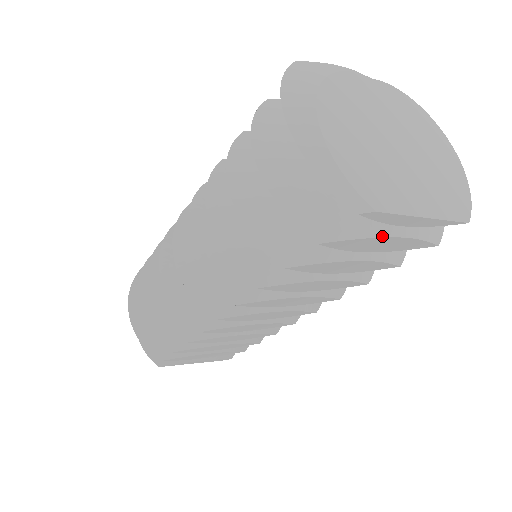
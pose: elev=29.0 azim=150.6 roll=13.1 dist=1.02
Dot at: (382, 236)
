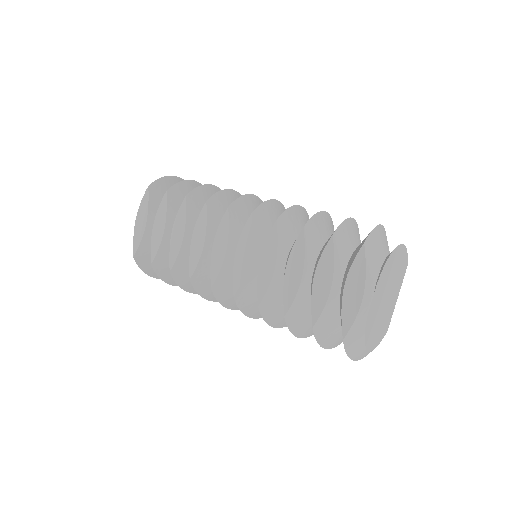
Dot at: occluded
